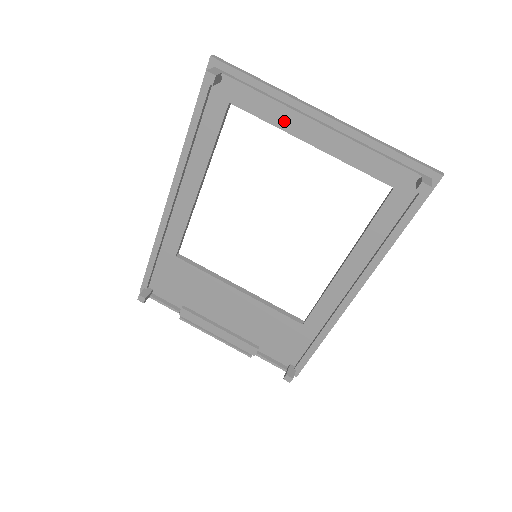
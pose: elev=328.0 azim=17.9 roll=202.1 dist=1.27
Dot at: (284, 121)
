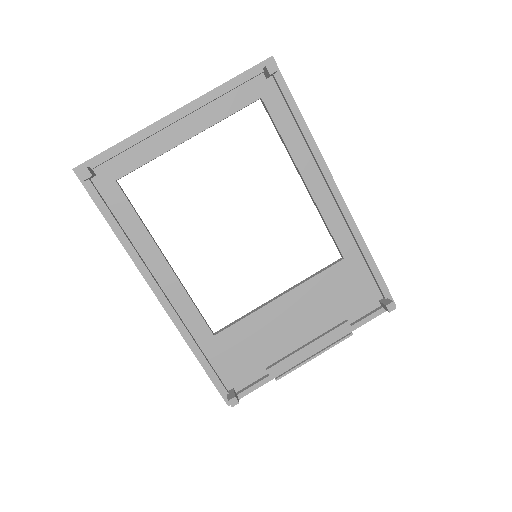
Dot at: (158, 147)
